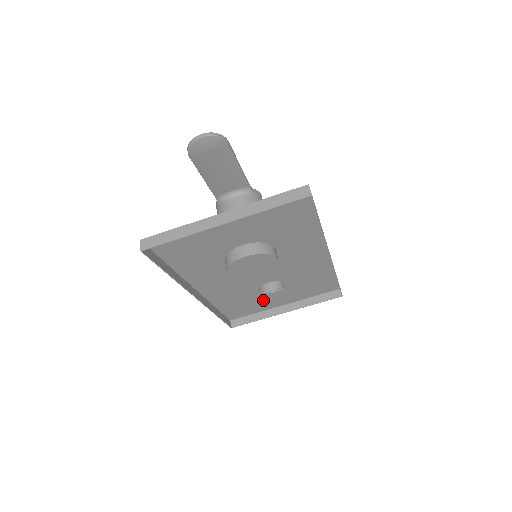
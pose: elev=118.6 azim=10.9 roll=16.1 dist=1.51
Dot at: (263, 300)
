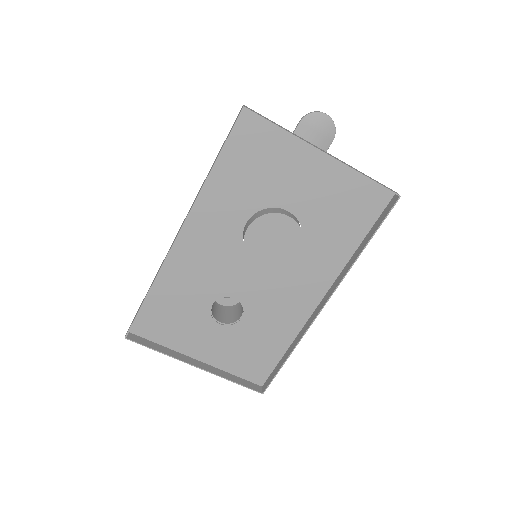
Dot at: (195, 327)
